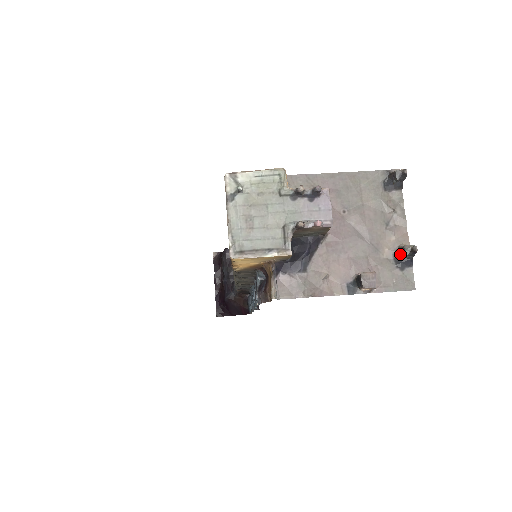
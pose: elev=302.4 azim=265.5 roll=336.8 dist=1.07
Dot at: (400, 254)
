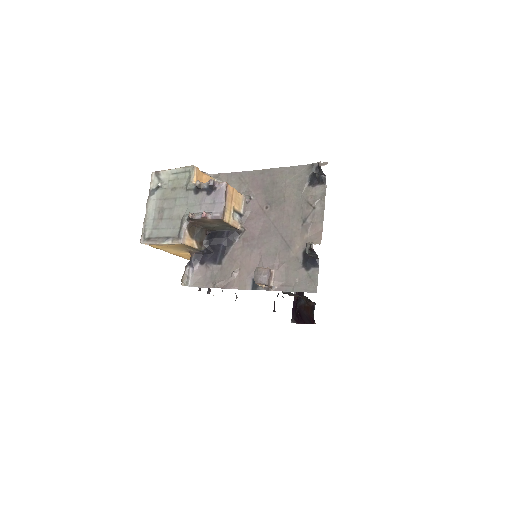
Dot at: (307, 252)
